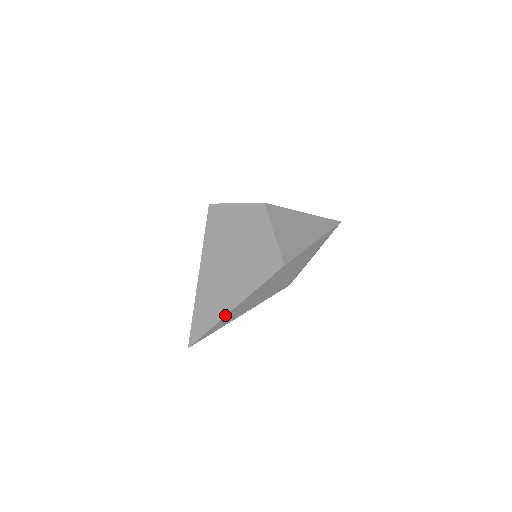
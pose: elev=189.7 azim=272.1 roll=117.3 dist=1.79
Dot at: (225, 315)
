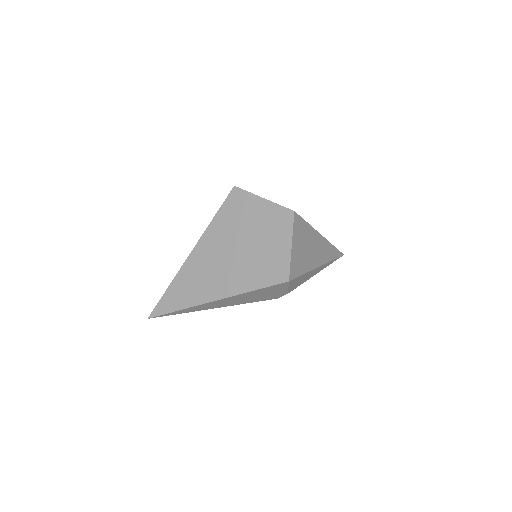
Dot at: (203, 303)
